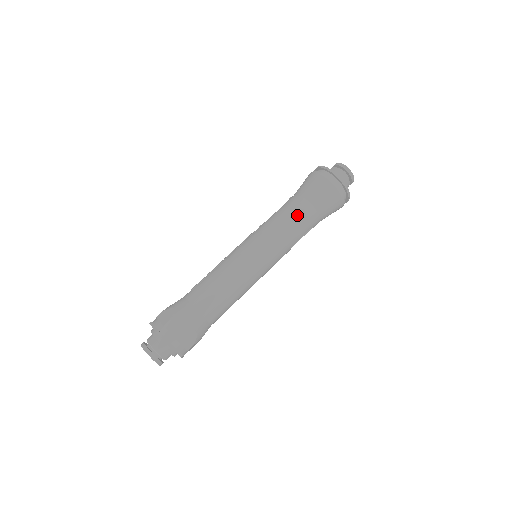
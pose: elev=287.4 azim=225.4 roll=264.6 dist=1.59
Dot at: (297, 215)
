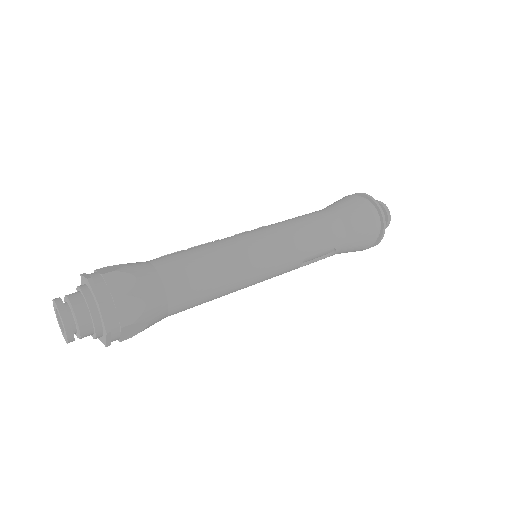
Dot at: (321, 222)
